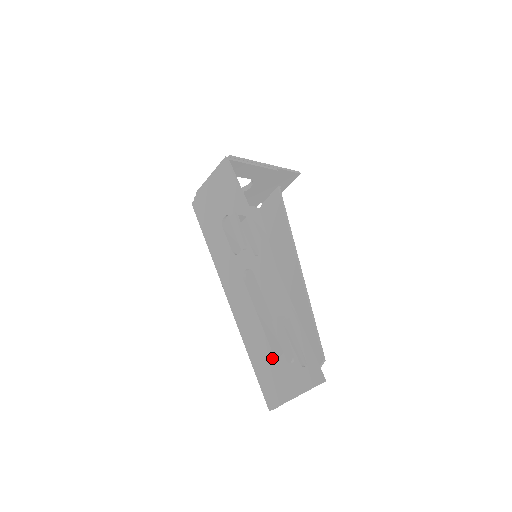
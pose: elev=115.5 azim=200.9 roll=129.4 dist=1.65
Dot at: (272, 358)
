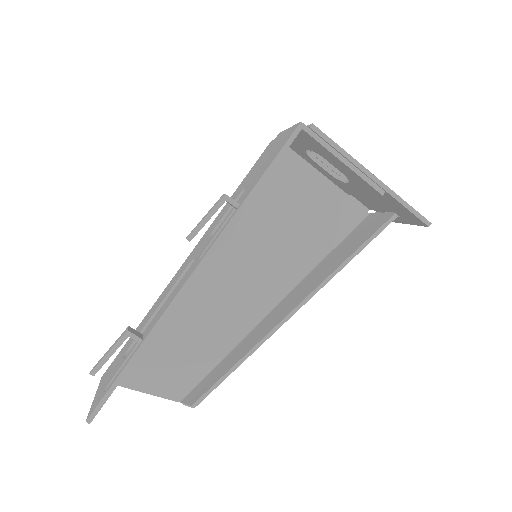
Dot at: (126, 350)
